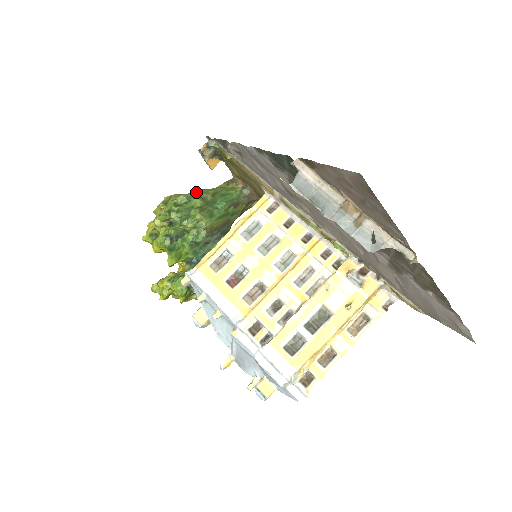
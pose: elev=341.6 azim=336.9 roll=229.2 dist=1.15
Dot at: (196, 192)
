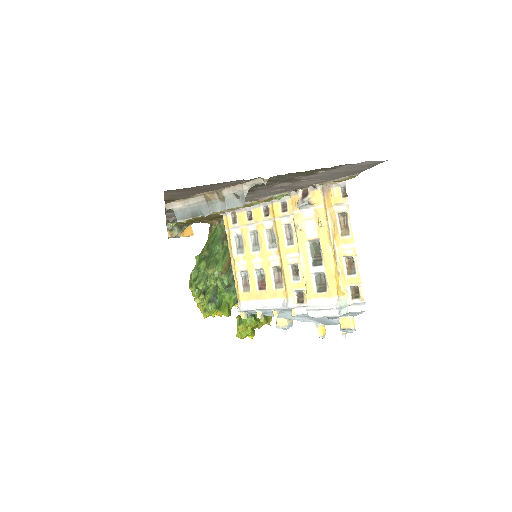
Dot at: (198, 259)
